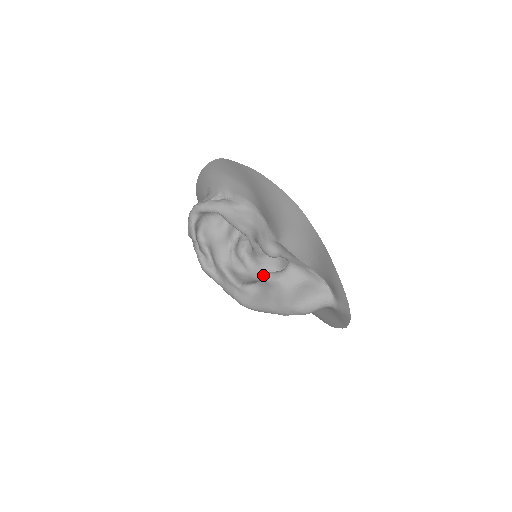
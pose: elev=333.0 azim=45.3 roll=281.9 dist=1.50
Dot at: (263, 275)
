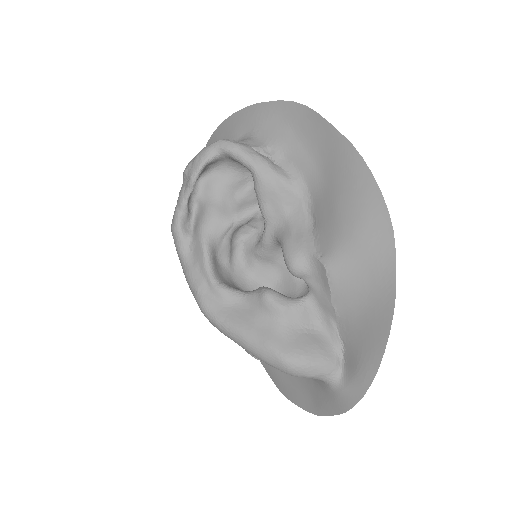
Dot at: (261, 288)
